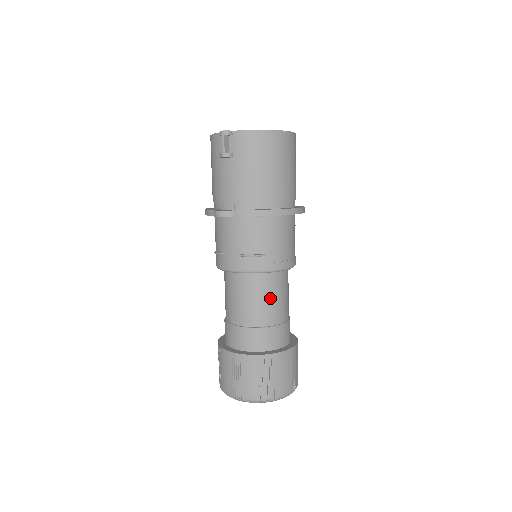
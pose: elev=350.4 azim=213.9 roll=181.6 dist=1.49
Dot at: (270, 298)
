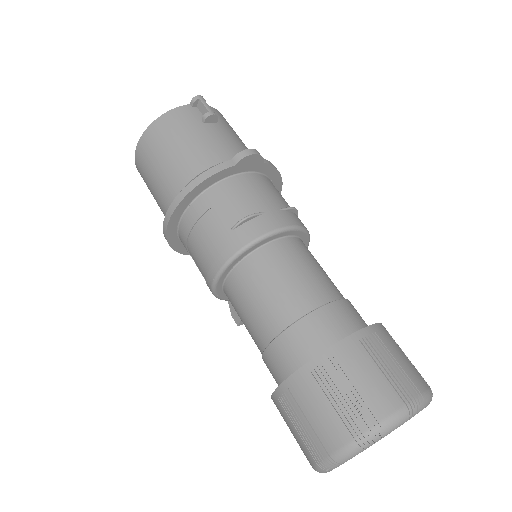
Dot at: occluded
